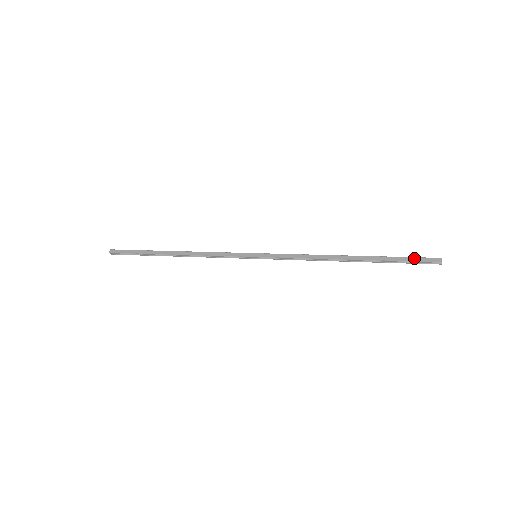
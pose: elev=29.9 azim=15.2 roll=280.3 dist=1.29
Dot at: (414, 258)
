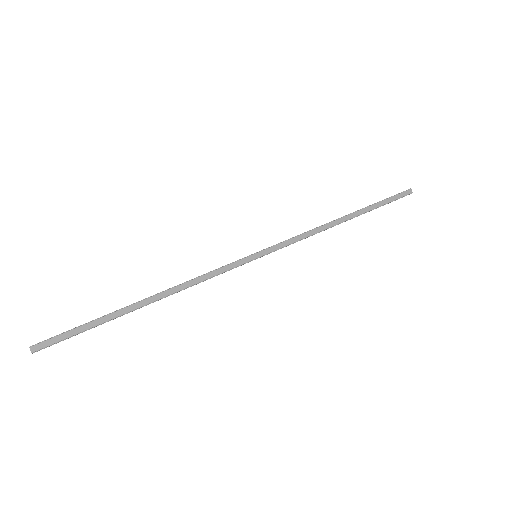
Dot at: (394, 197)
